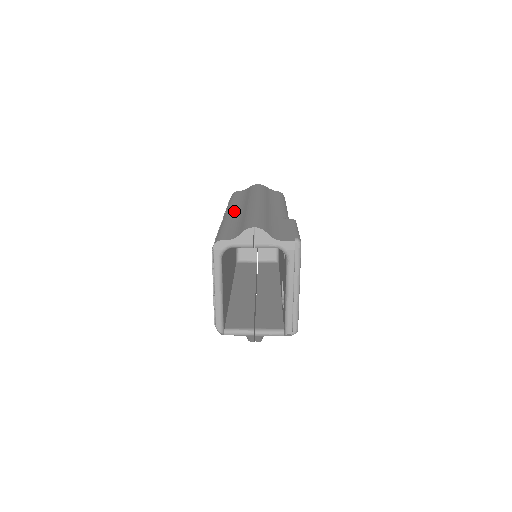
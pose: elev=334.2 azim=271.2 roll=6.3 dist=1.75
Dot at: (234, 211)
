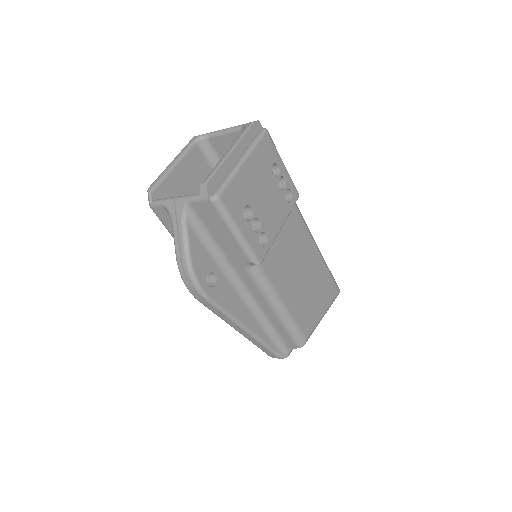
Dot at: occluded
